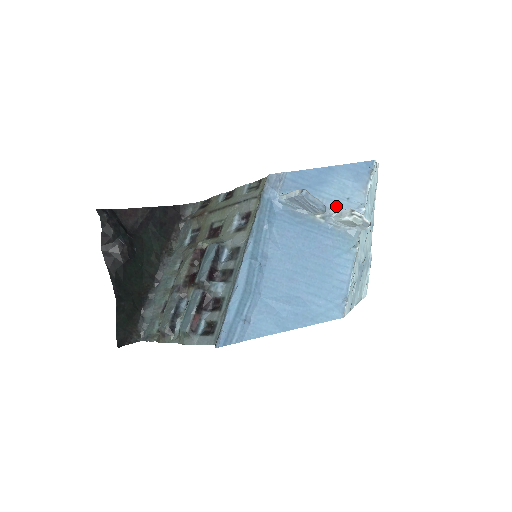
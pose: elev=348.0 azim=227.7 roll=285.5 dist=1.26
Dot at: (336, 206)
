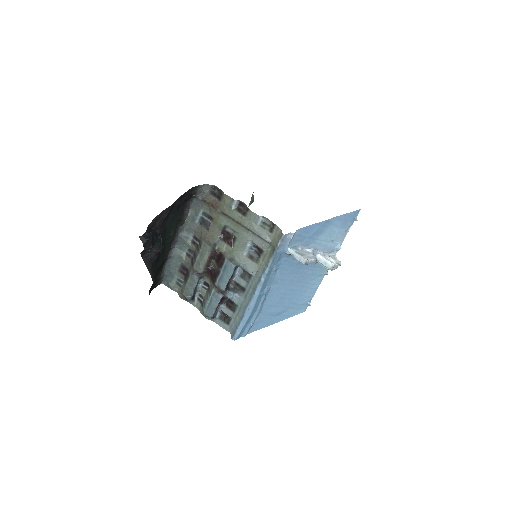
Dot at: (323, 248)
